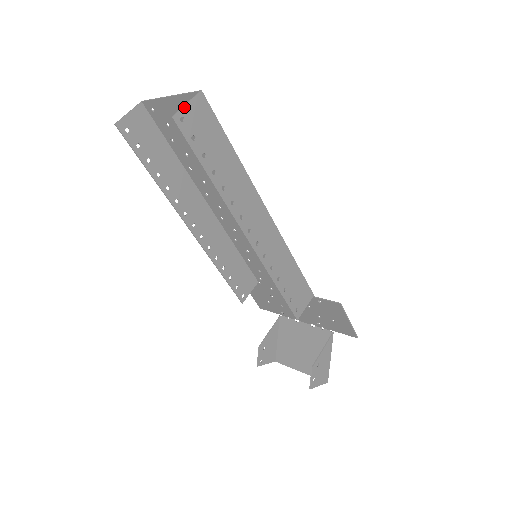
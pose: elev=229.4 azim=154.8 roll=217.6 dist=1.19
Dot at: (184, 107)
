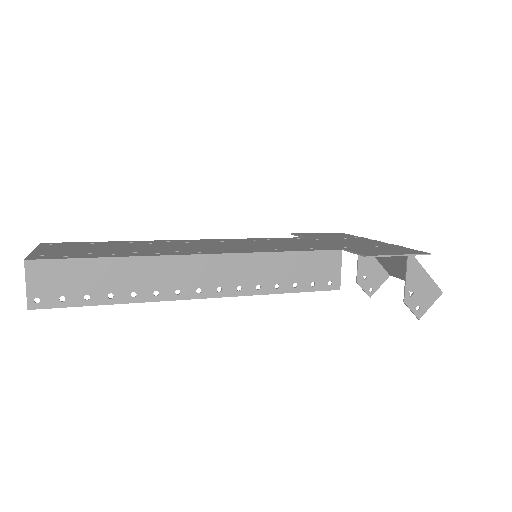
Dot at: (27, 291)
